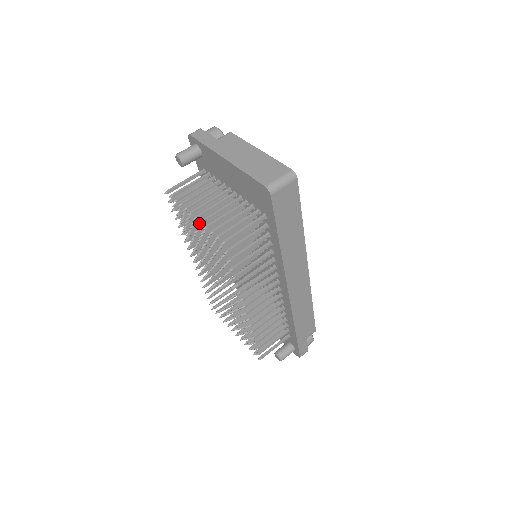
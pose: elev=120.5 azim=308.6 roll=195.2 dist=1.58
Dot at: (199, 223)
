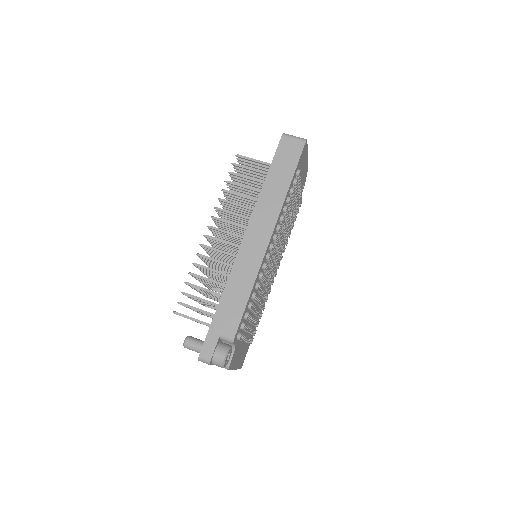
Dot at: occluded
